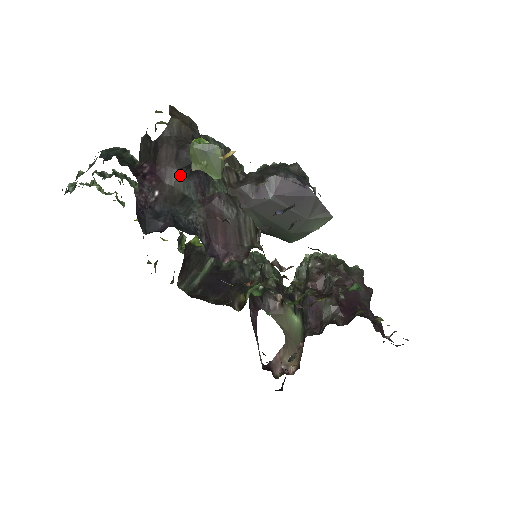
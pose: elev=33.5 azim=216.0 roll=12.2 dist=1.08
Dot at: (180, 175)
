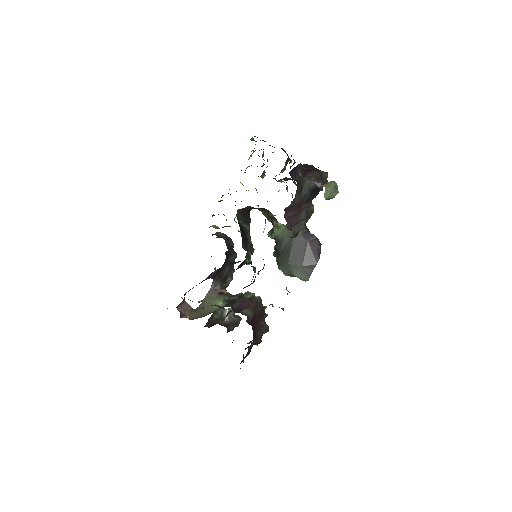
Dot at: (310, 184)
